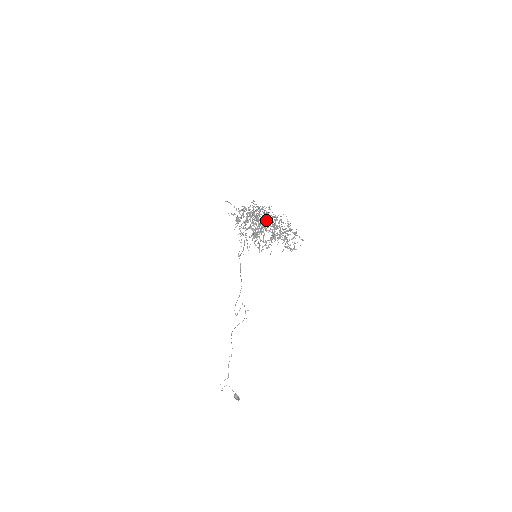
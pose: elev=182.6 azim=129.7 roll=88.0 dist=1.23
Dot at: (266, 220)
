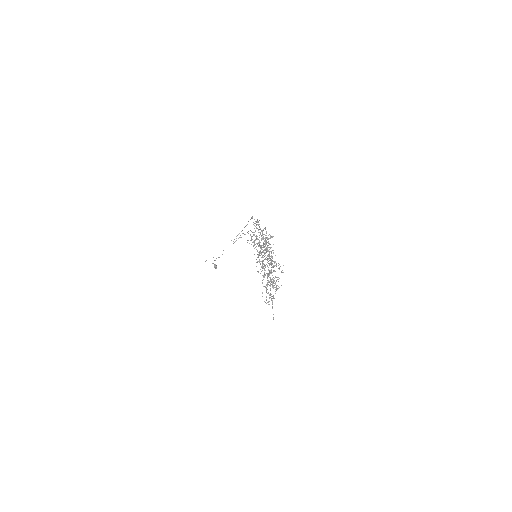
Dot at: (264, 277)
